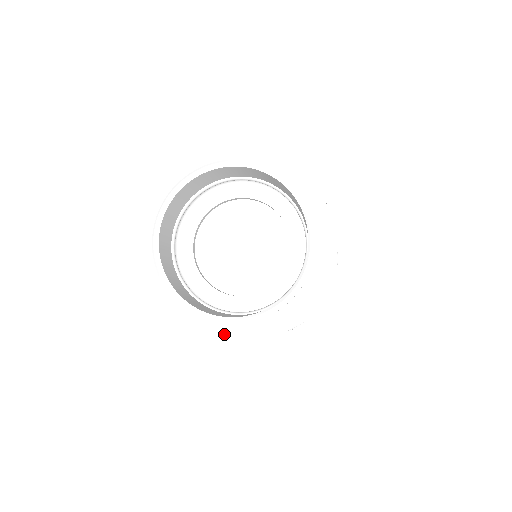
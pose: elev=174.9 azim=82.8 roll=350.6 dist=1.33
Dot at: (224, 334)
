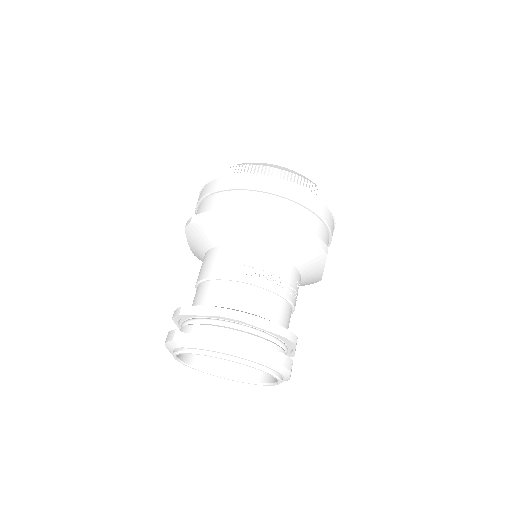
Dot at: occluded
